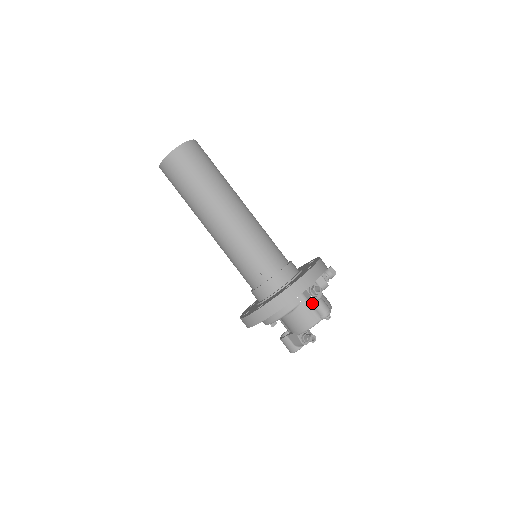
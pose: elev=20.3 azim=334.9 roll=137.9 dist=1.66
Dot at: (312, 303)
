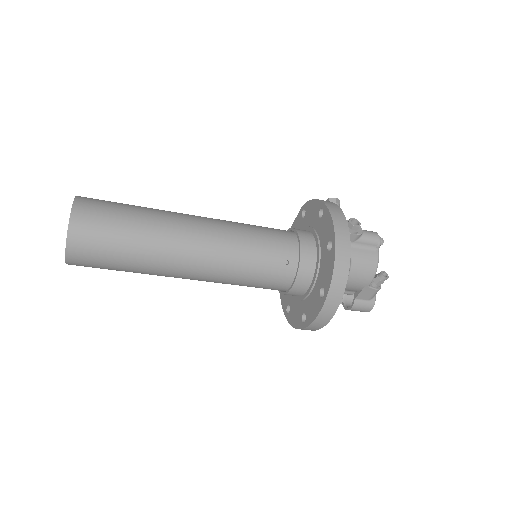
Dot at: (359, 241)
